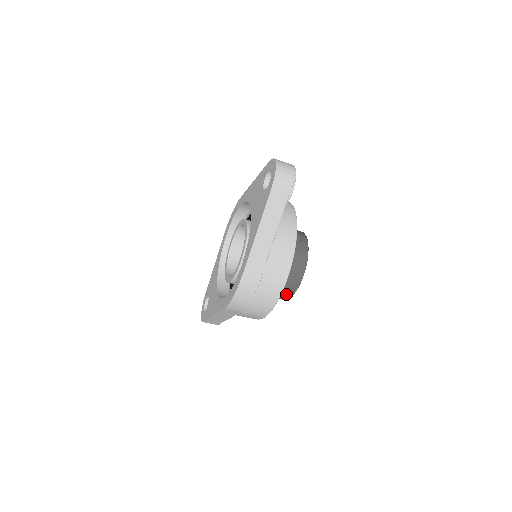
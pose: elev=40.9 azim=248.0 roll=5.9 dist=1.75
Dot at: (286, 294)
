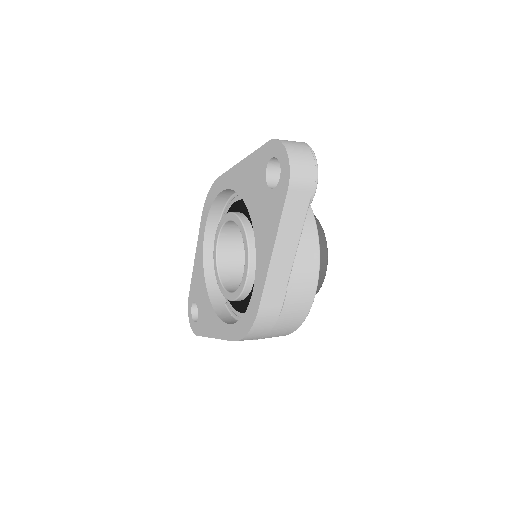
Dot at: occluded
